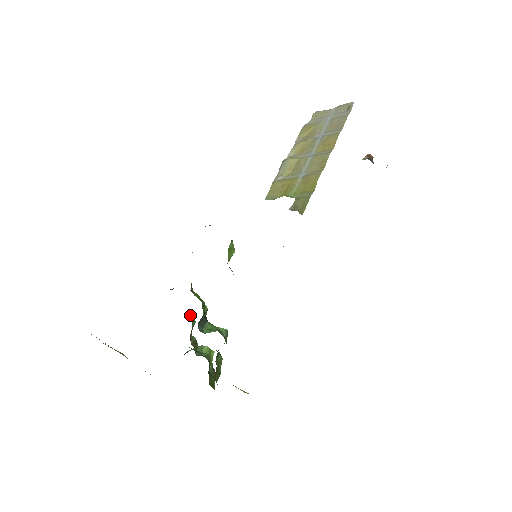
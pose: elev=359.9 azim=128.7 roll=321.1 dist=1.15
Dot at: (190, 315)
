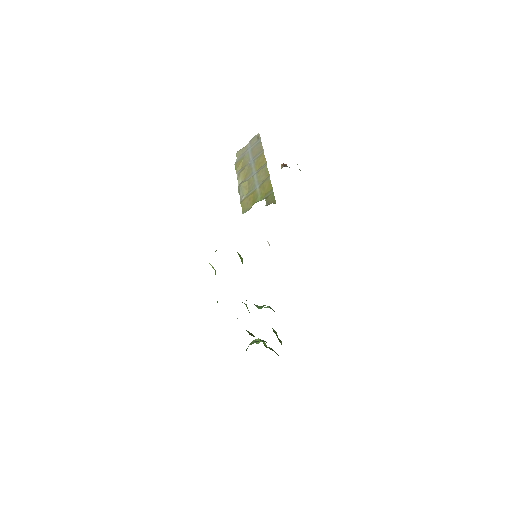
Dot at: occluded
